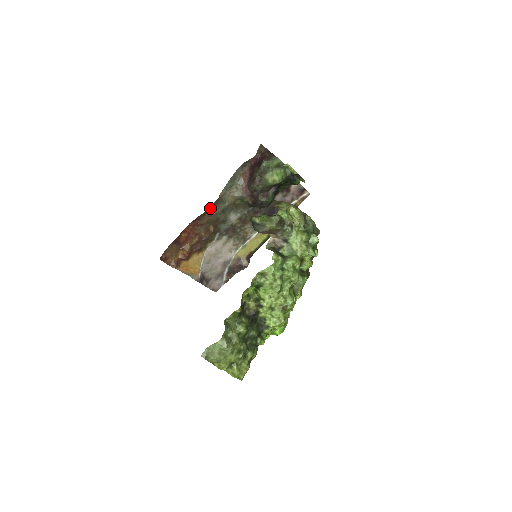
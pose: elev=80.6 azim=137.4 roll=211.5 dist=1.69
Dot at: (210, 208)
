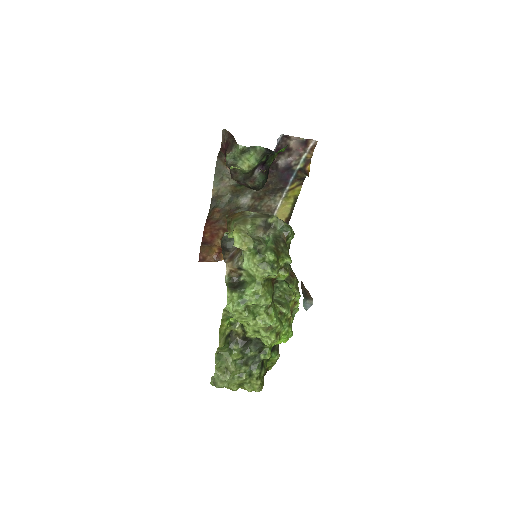
Dot at: (213, 207)
